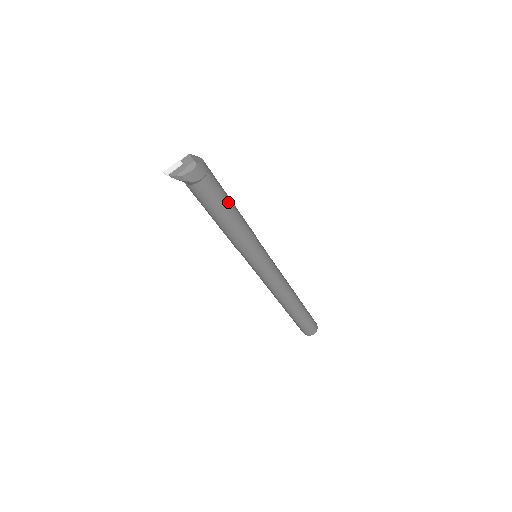
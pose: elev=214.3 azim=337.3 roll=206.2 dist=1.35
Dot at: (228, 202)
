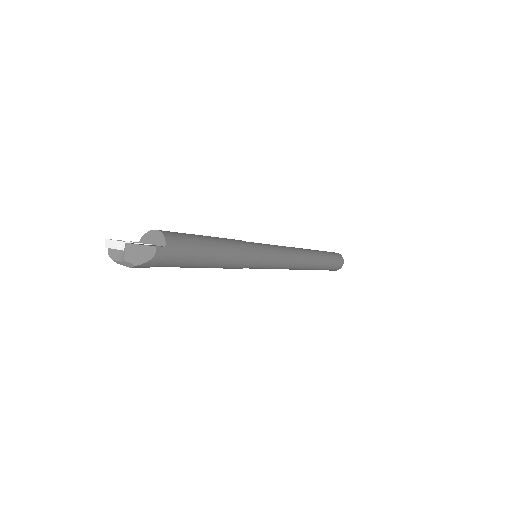
Dot at: (197, 264)
